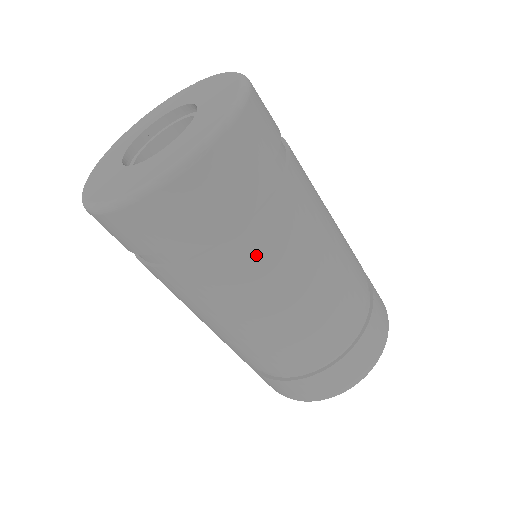
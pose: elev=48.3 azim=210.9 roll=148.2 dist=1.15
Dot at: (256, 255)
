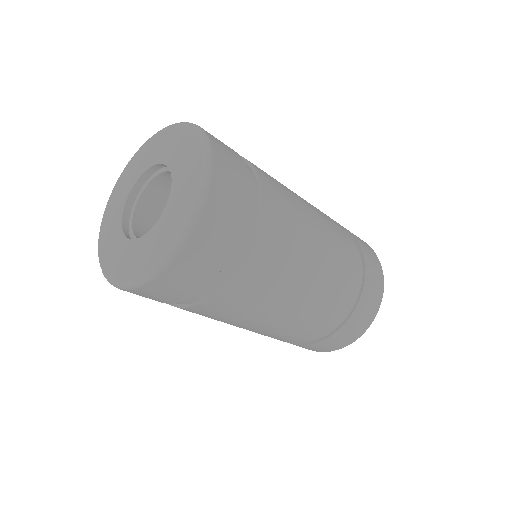
Dot at: (263, 272)
